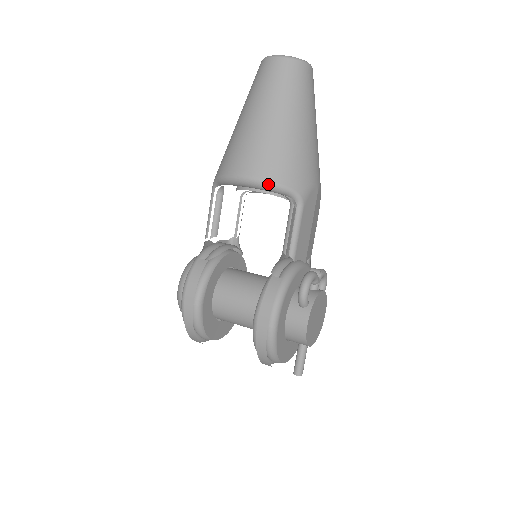
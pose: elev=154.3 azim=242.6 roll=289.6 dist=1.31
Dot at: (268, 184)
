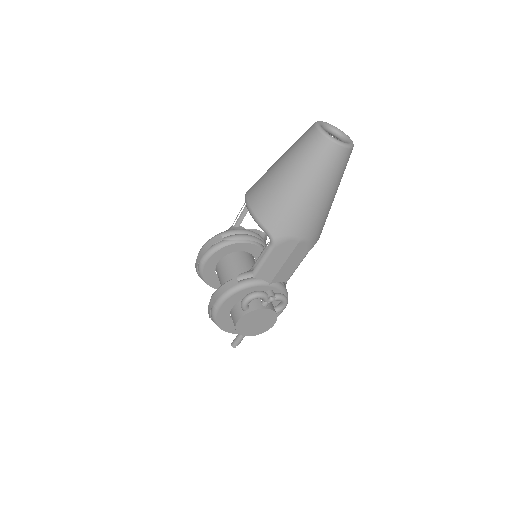
Dot at: (255, 219)
